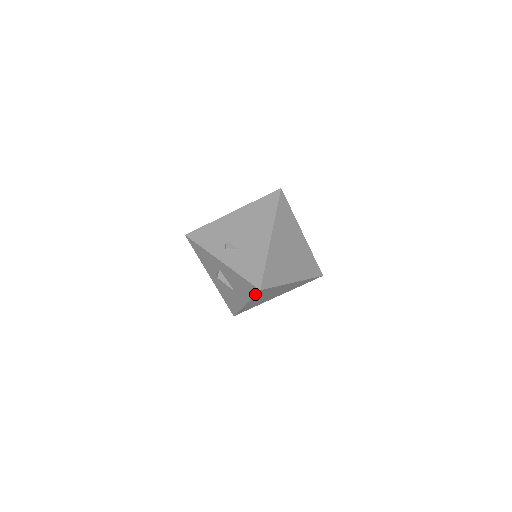
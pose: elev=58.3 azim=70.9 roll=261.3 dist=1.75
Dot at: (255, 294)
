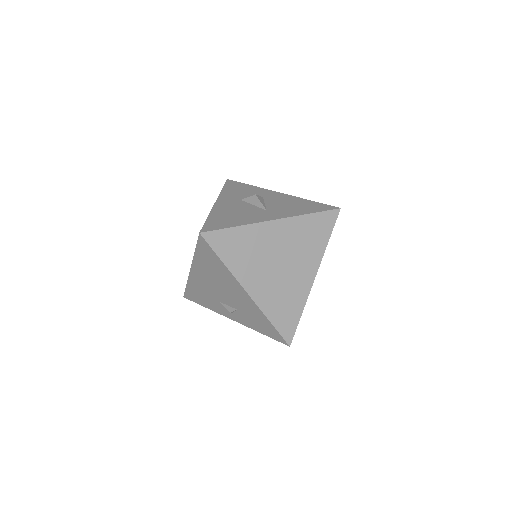
Dot at: (322, 211)
